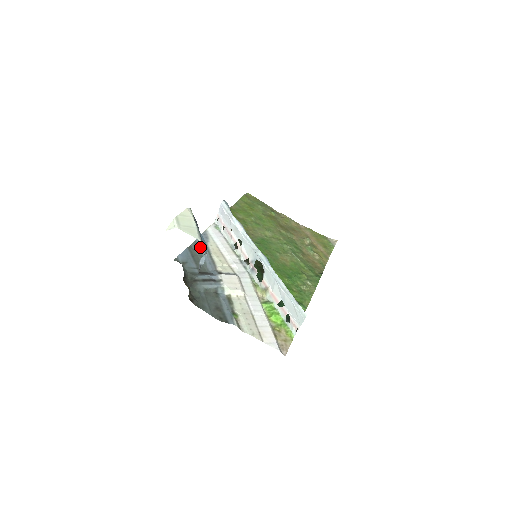
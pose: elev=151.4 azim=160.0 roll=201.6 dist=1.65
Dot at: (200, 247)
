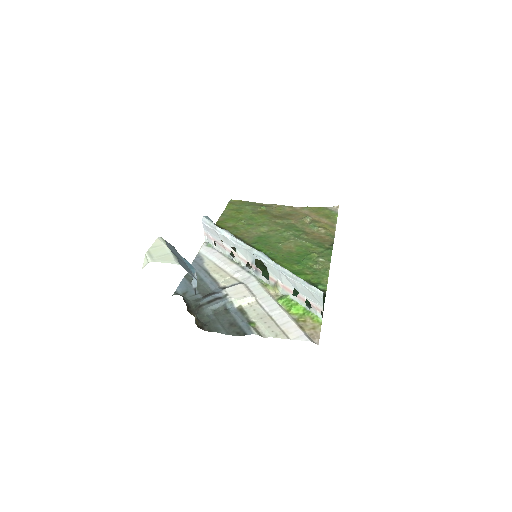
Dot at: (197, 271)
